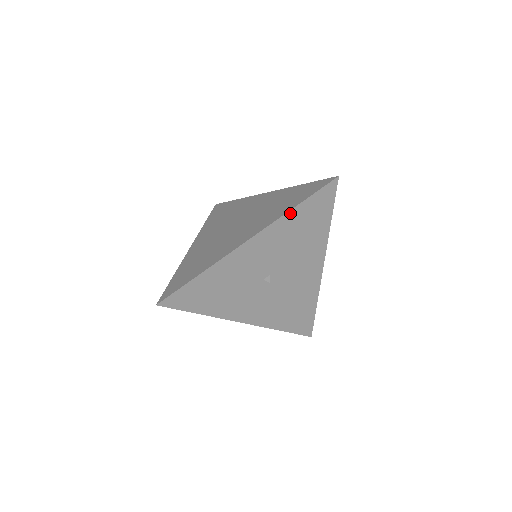
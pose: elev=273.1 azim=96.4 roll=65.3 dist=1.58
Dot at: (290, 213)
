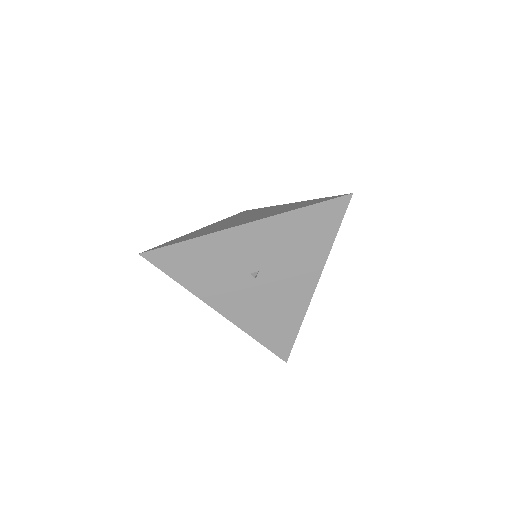
Dot at: (294, 213)
